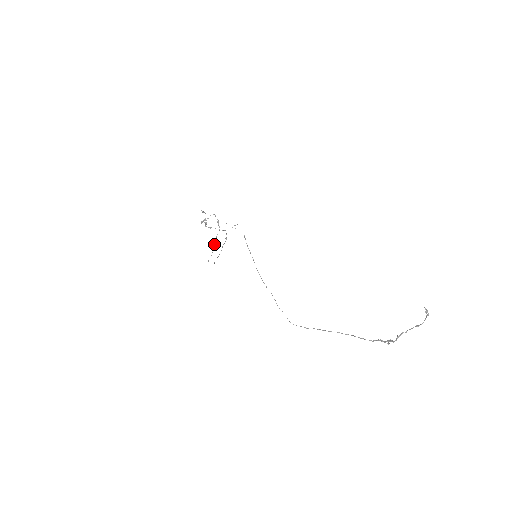
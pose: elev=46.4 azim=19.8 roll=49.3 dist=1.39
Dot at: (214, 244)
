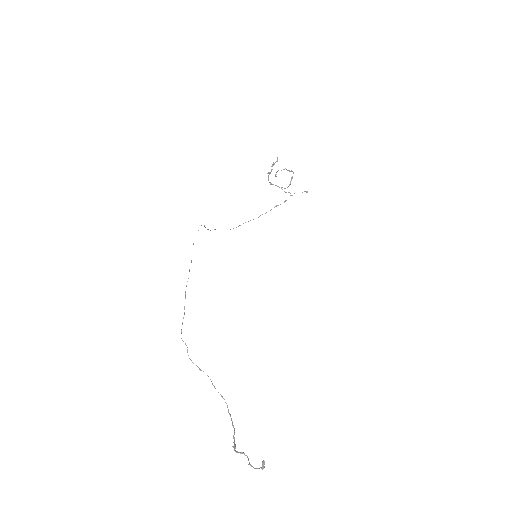
Dot at: occluded
